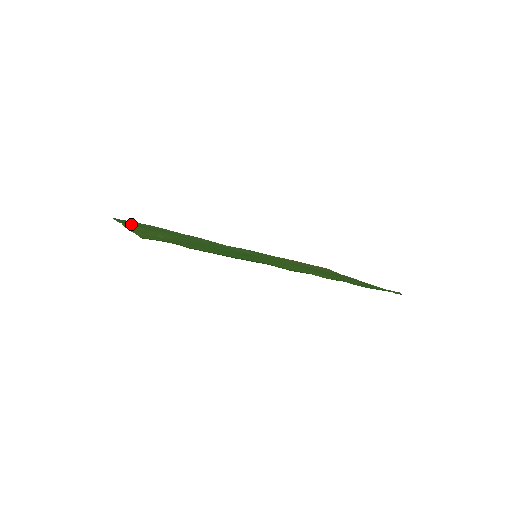
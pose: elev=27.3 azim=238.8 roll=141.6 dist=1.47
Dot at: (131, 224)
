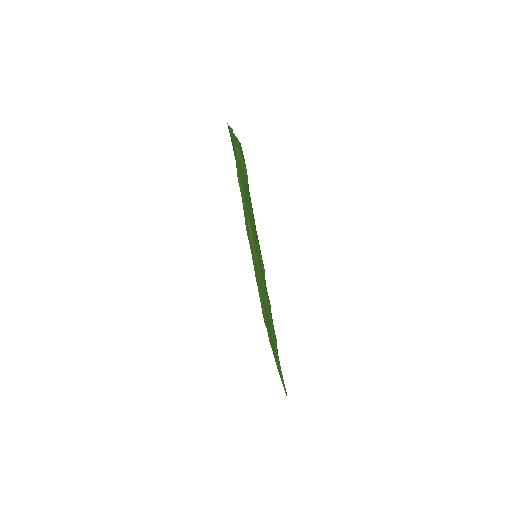
Dot at: occluded
